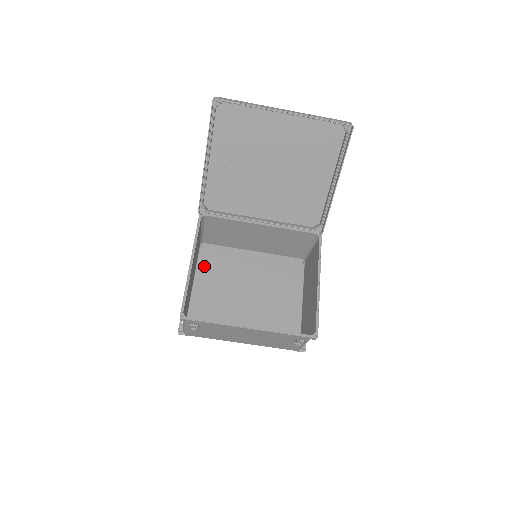
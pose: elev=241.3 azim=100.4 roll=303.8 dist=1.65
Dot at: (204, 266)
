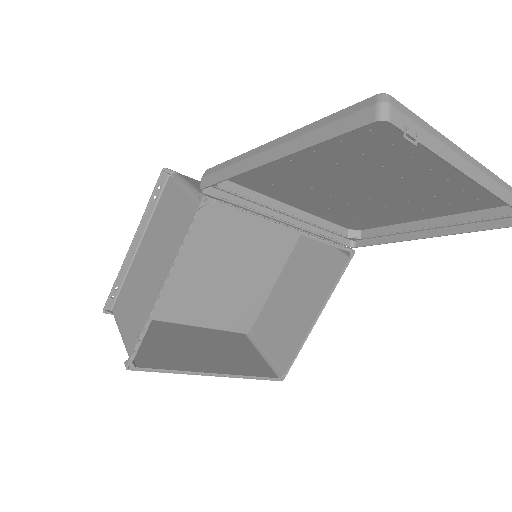
Dot at: occluded
